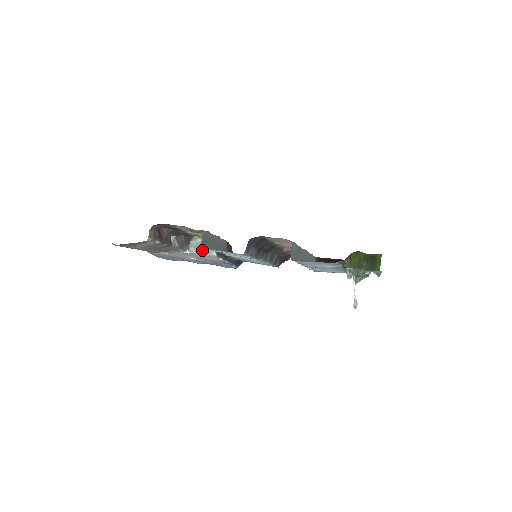
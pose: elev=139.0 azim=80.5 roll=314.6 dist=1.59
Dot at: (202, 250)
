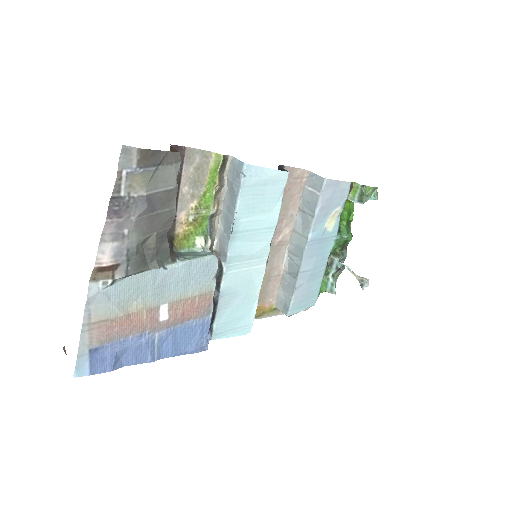
Dot at: (197, 255)
